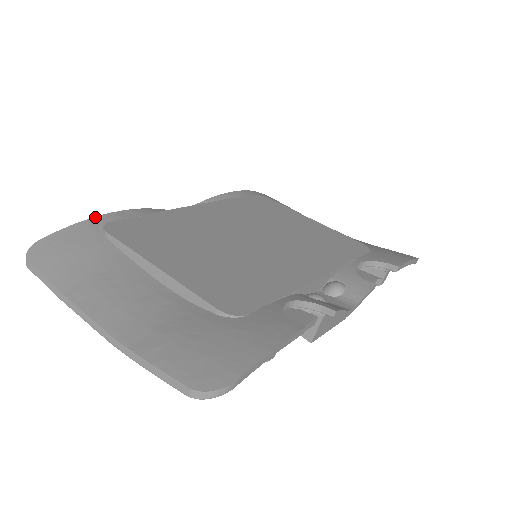
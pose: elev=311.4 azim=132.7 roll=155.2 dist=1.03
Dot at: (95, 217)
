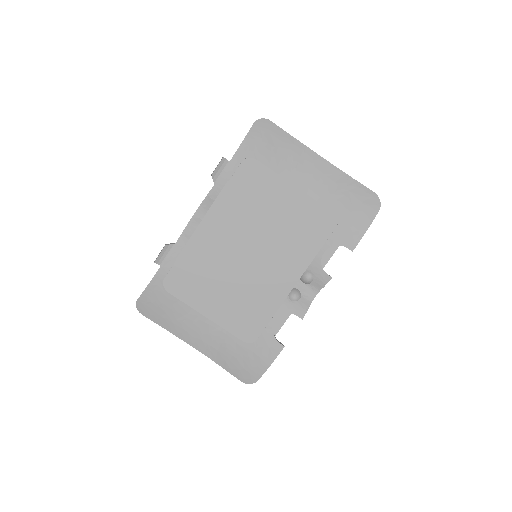
Dot at: (154, 277)
